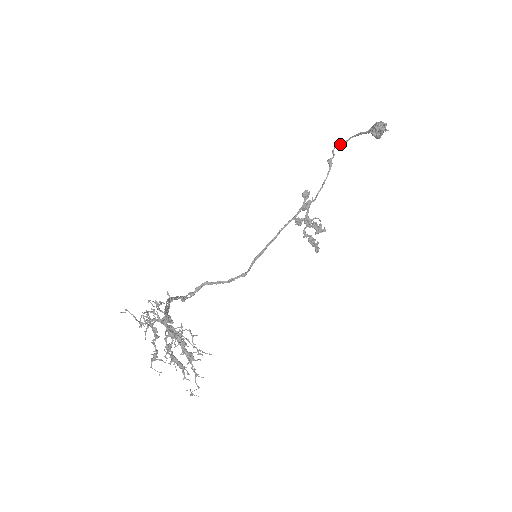
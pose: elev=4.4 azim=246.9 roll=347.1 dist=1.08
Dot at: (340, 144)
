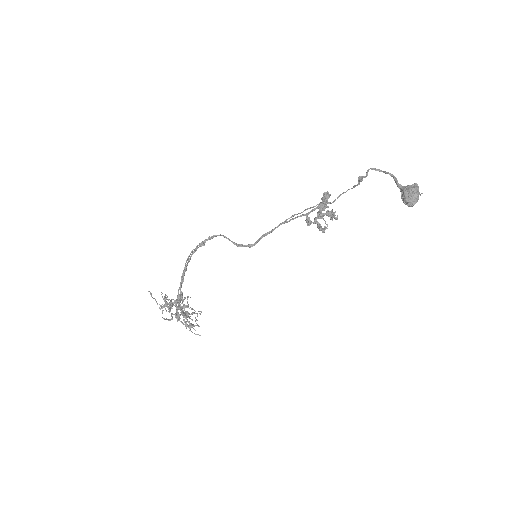
Dot at: (377, 169)
